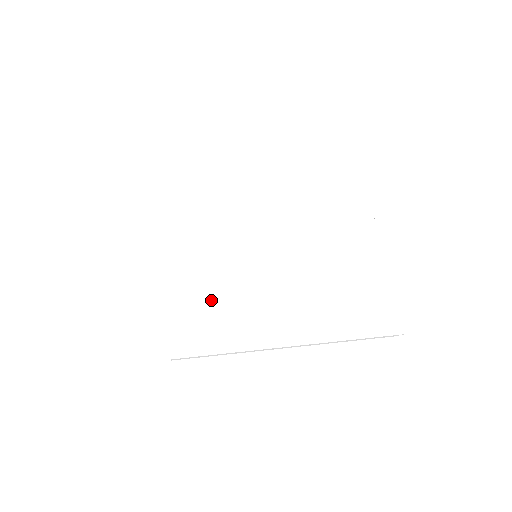
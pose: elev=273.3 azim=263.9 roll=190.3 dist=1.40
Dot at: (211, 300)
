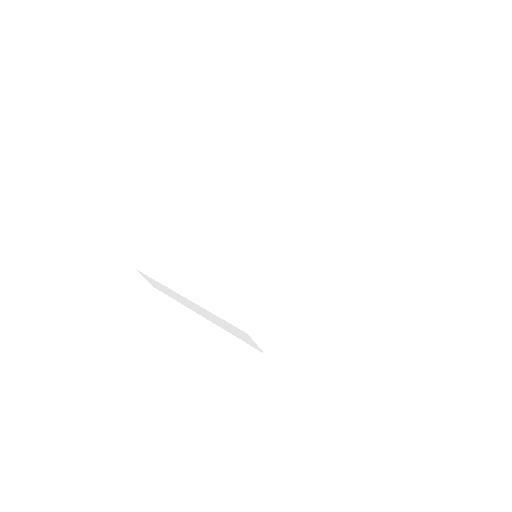
Dot at: (245, 280)
